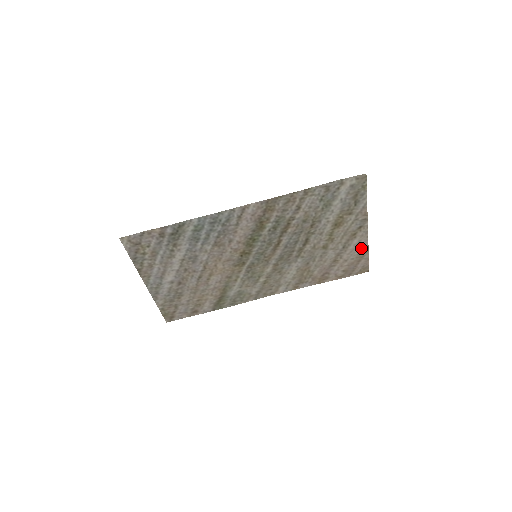
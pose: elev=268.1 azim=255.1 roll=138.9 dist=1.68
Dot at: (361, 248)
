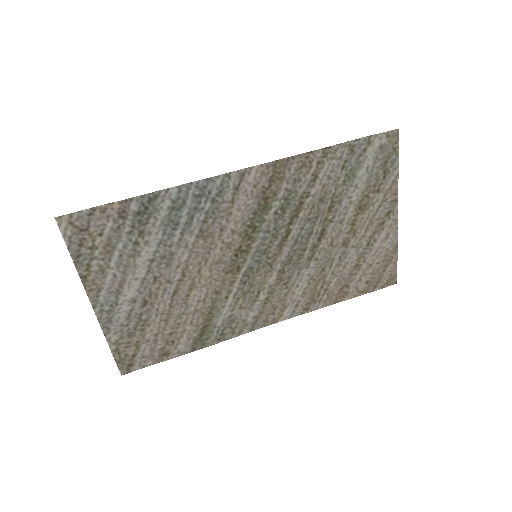
Dot at: (389, 246)
